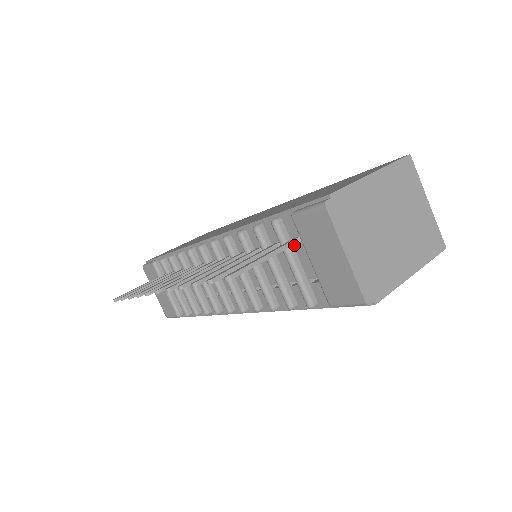
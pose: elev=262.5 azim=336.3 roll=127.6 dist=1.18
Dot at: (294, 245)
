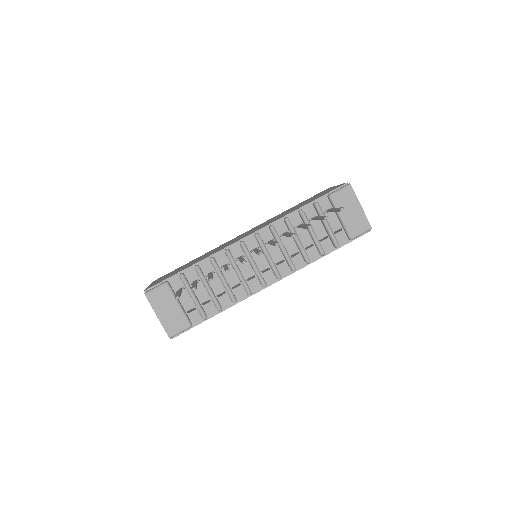
Dot at: (325, 215)
